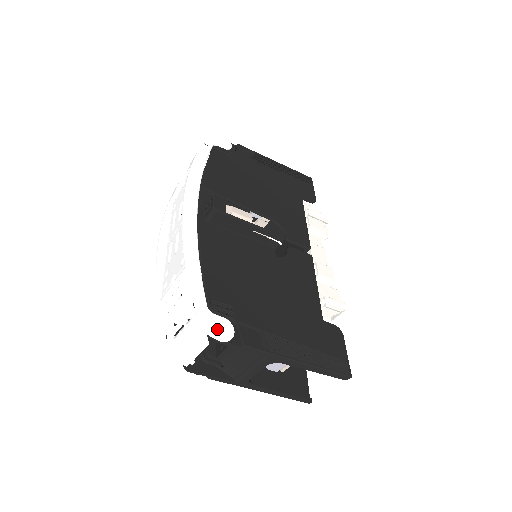
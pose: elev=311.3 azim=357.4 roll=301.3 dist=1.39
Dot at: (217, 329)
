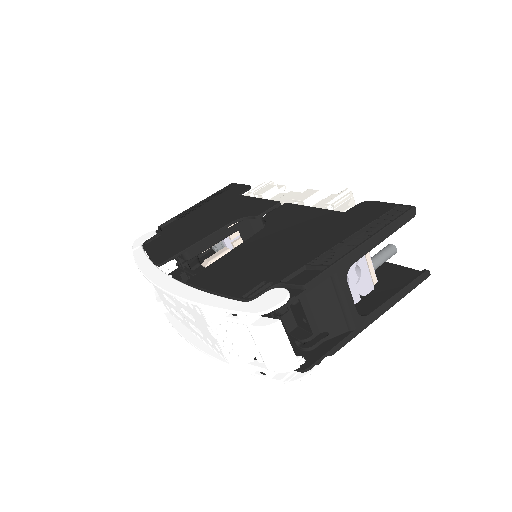
Dot at: (269, 302)
